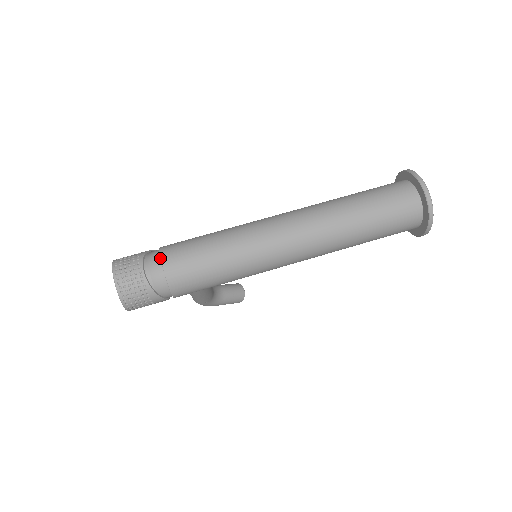
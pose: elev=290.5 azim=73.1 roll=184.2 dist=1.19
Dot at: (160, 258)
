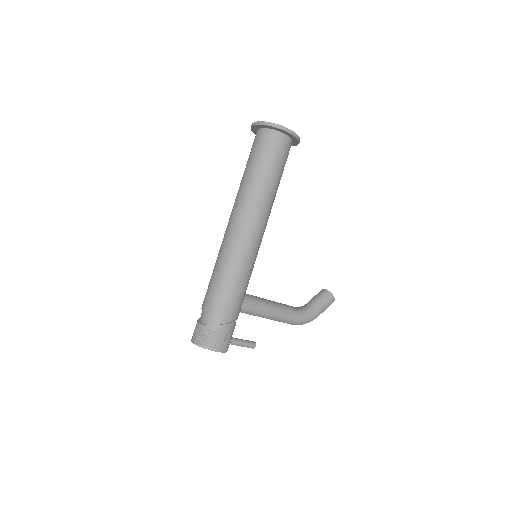
Dot at: occluded
